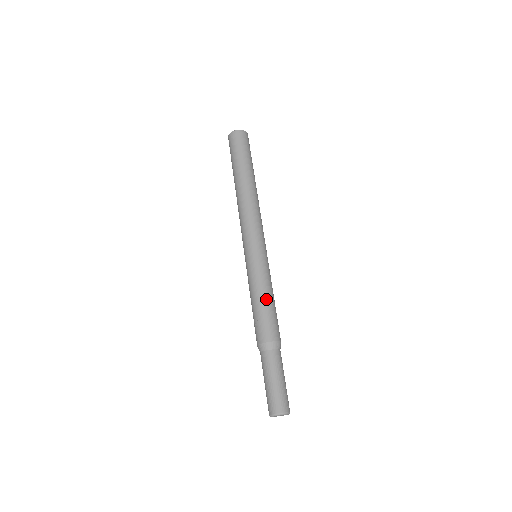
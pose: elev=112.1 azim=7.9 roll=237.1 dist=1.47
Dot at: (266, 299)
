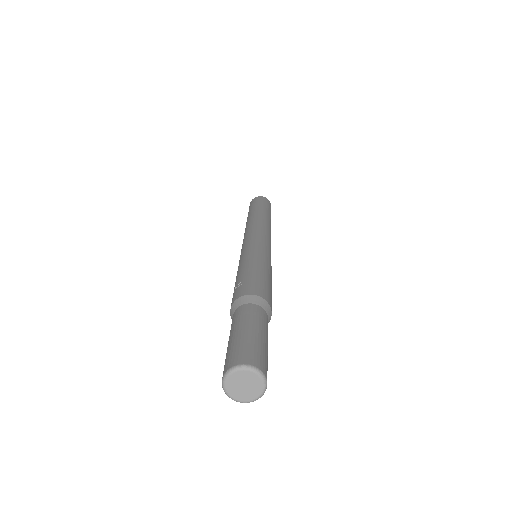
Dot at: (261, 268)
